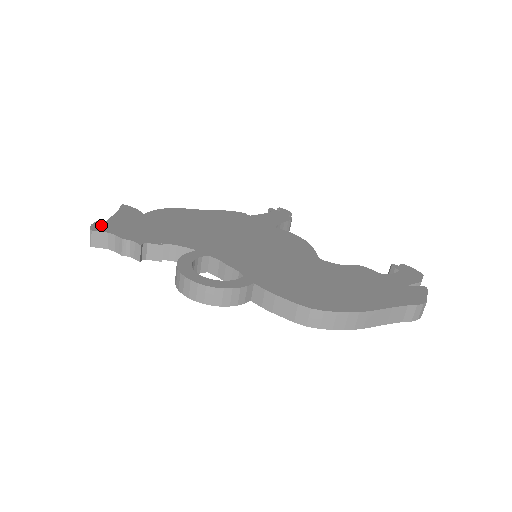
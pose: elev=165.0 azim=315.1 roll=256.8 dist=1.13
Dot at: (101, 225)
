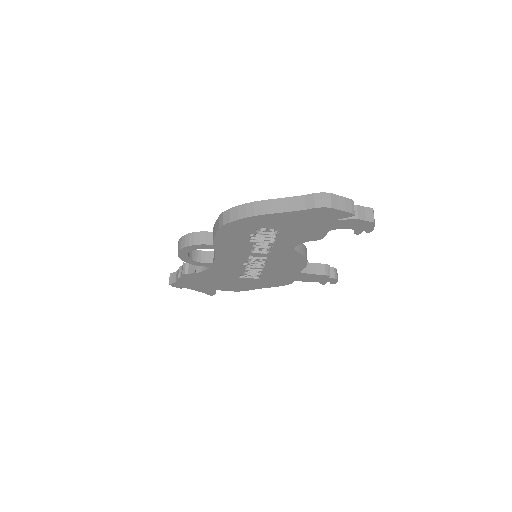
Dot at: occluded
